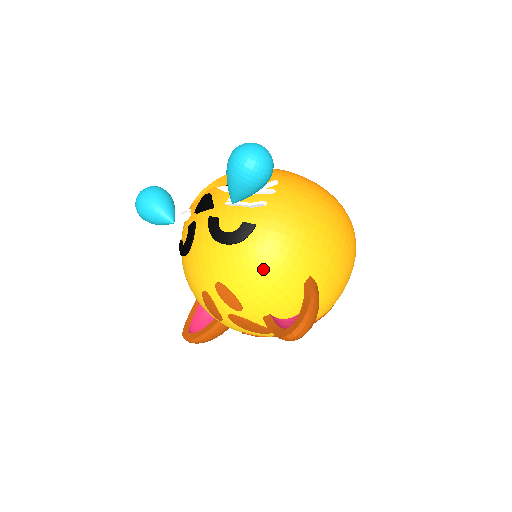
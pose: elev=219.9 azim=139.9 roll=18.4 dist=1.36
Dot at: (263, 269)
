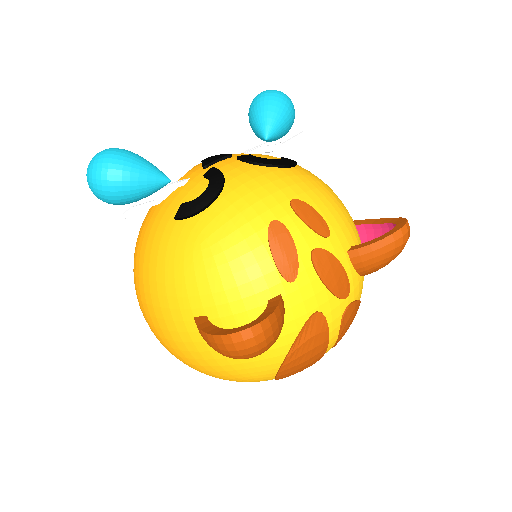
Dot at: (328, 190)
